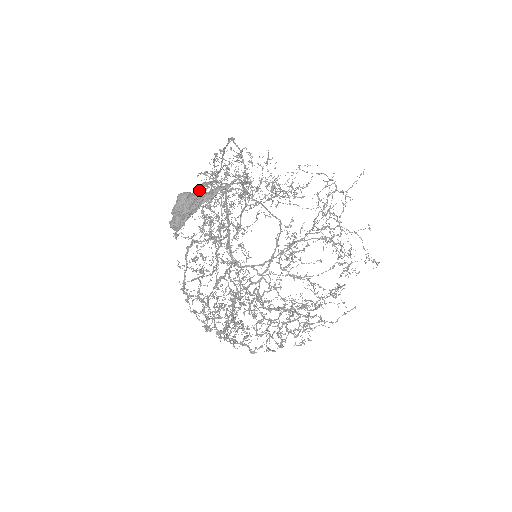
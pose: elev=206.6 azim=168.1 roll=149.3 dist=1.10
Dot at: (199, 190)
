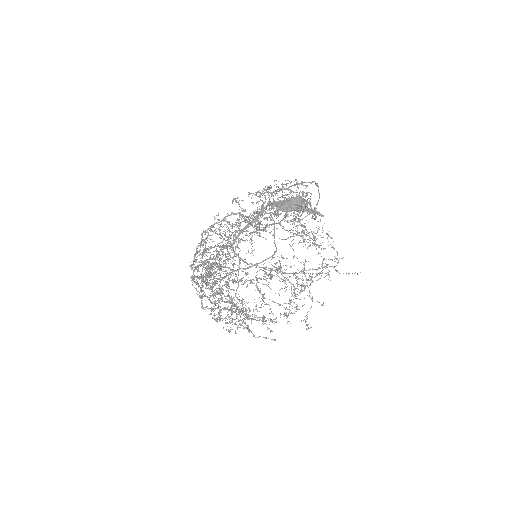
Dot at: occluded
